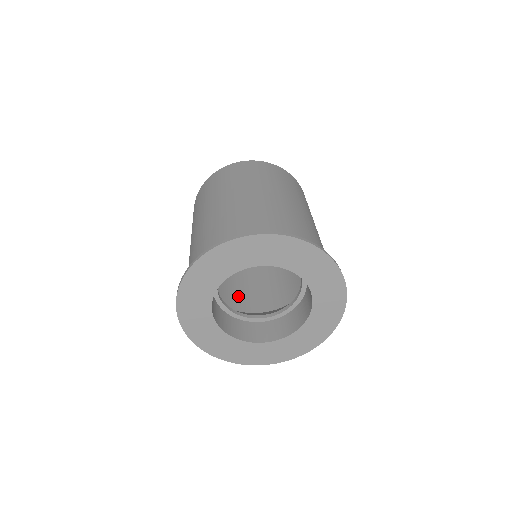
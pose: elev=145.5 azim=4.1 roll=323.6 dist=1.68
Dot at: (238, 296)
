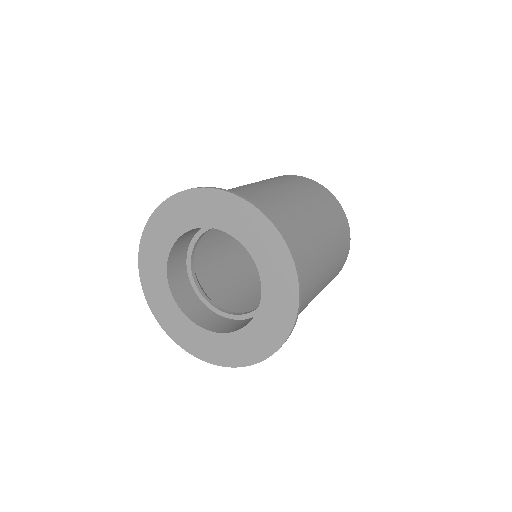
Dot at: occluded
